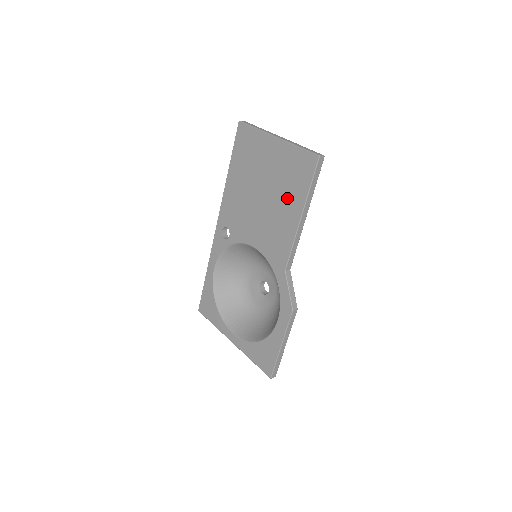
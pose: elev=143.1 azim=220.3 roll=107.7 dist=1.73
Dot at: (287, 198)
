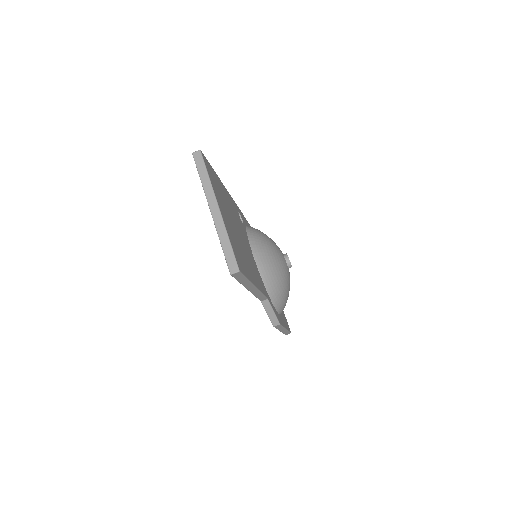
Dot at: occluded
